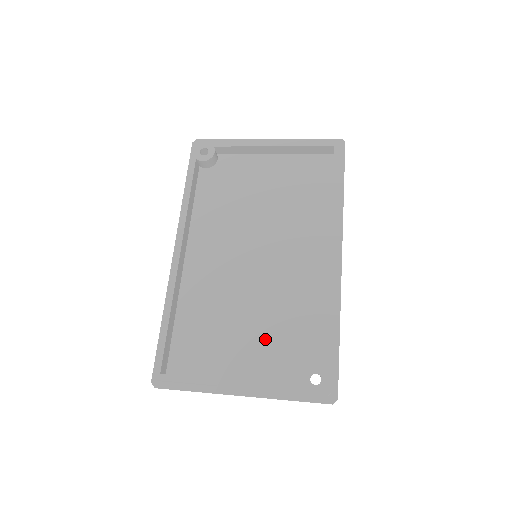
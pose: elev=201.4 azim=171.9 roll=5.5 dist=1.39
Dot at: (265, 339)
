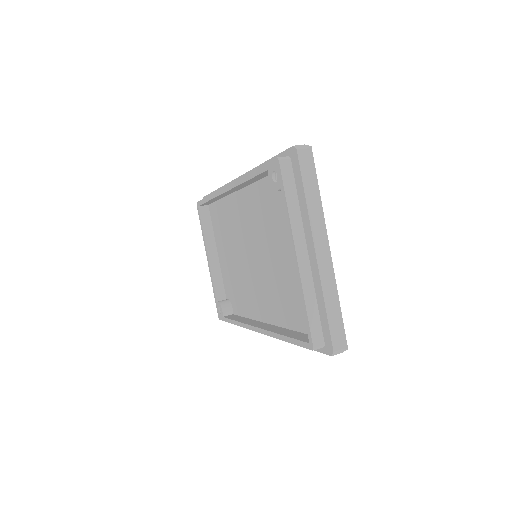
Dot at: (231, 272)
